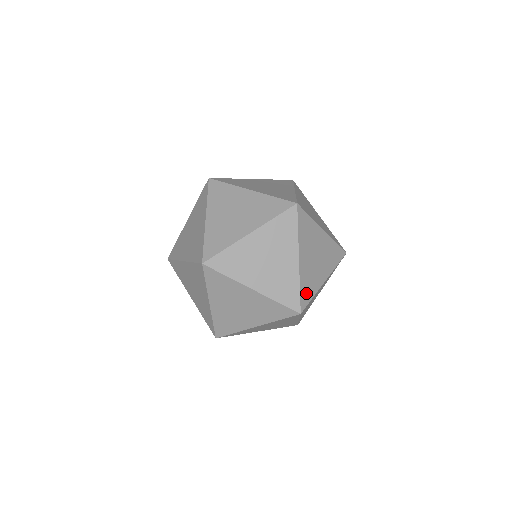
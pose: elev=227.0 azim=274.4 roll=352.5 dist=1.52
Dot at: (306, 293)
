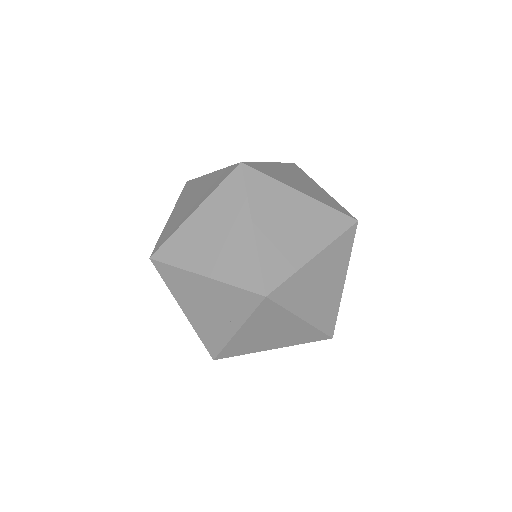
Dot at: (274, 270)
